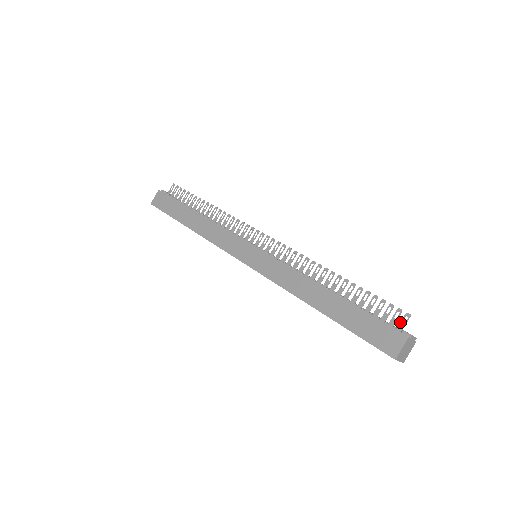
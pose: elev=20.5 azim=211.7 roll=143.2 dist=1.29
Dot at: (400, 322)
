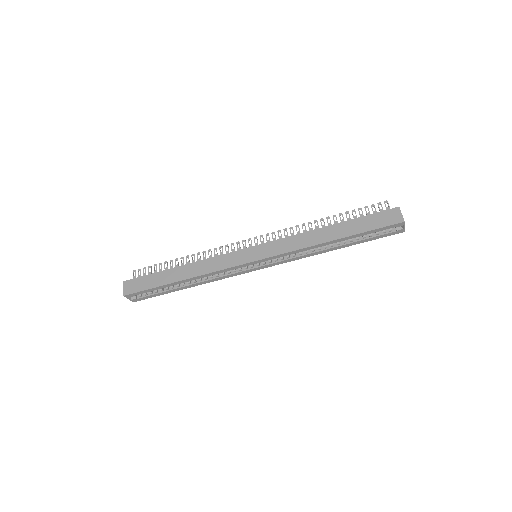
Dot at: (386, 208)
